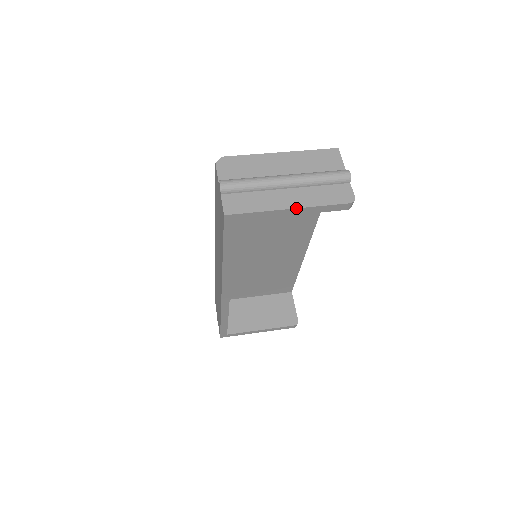
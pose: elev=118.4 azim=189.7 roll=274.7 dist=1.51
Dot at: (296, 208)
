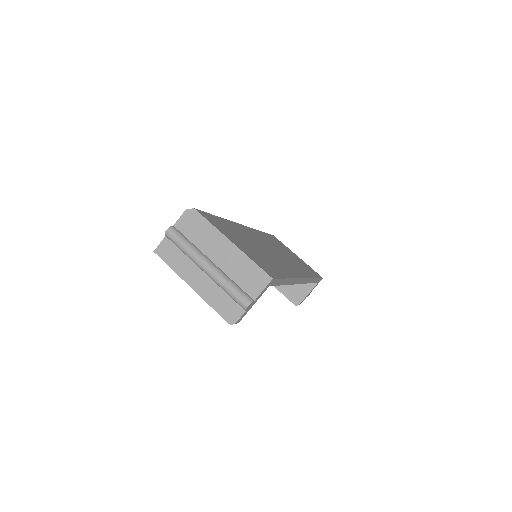
Dot at: (194, 290)
